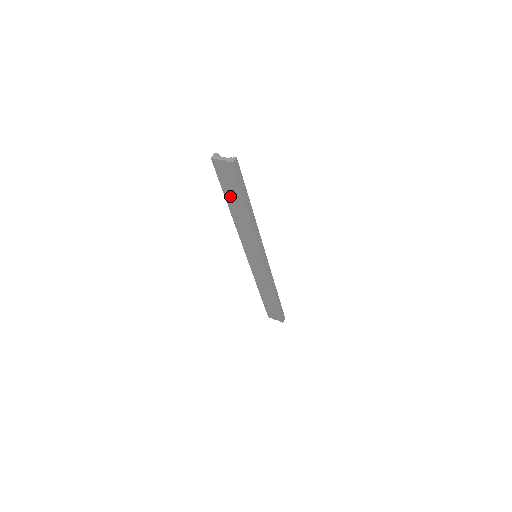
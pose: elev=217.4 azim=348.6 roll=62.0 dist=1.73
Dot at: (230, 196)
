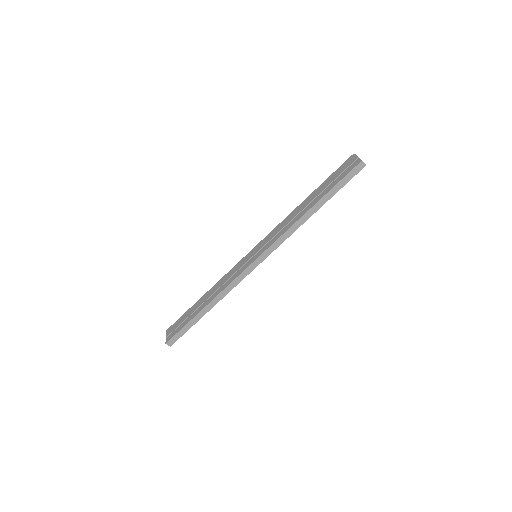
Dot at: (322, 188)
